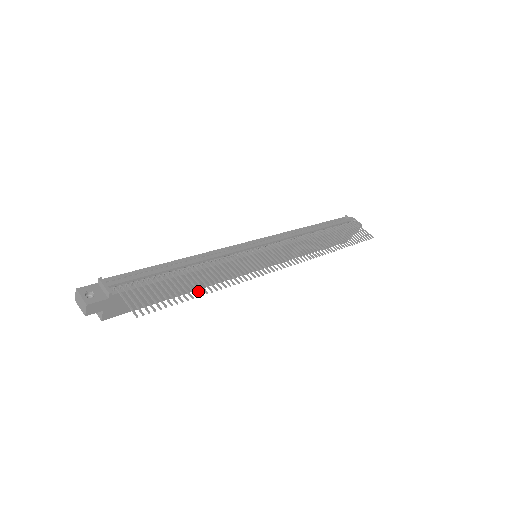
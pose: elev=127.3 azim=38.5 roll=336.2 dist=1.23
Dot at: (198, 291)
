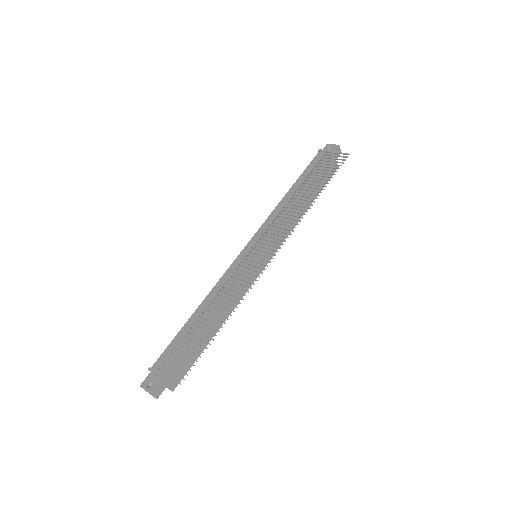
Dot at: (215, 330)
